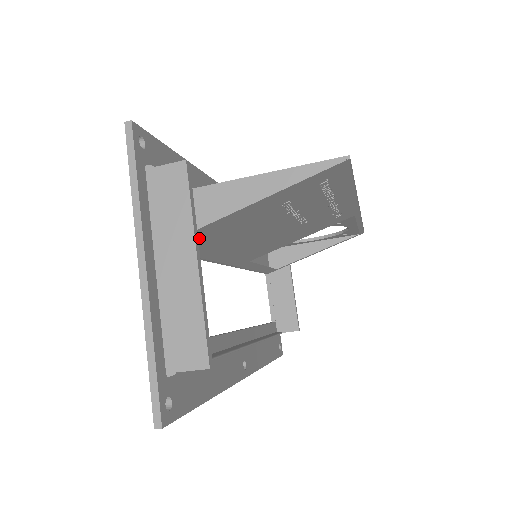
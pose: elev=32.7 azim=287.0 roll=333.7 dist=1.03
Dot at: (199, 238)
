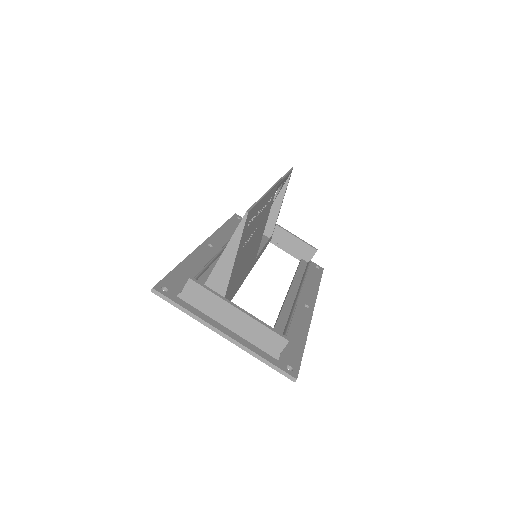
Dot at: (228, 296)
